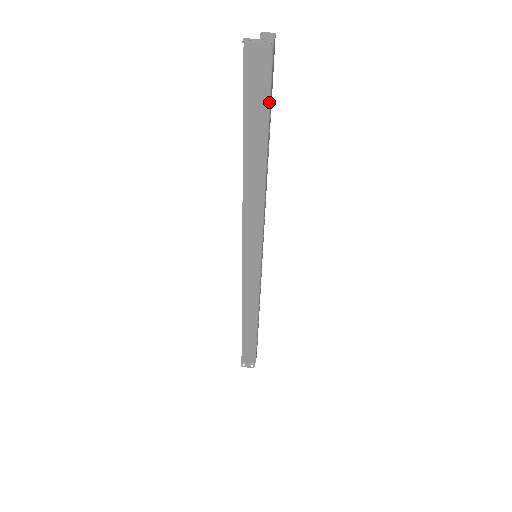
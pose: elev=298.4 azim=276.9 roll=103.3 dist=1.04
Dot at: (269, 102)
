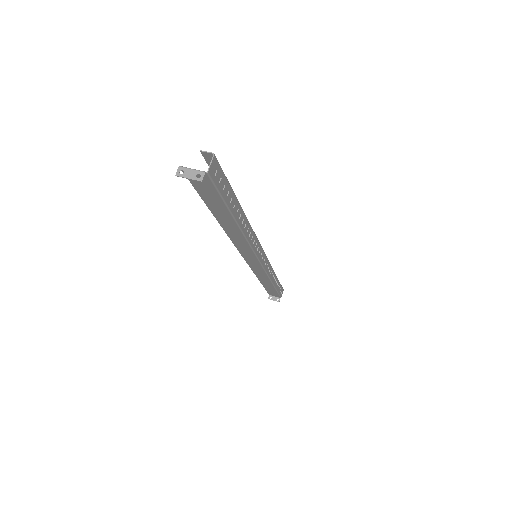
Dot at: (222, 199)
